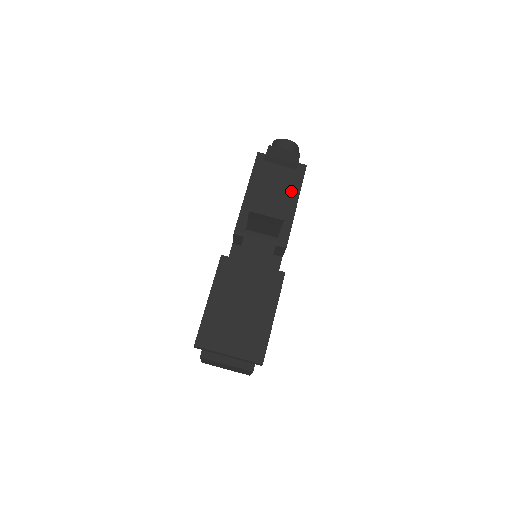
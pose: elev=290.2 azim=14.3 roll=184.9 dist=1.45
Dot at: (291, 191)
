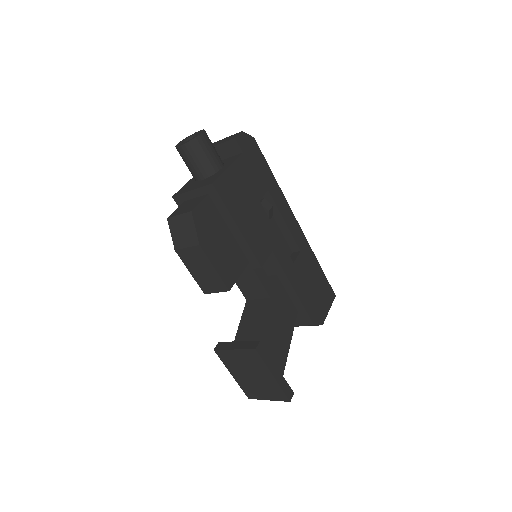
Dot at: (223, 218)
